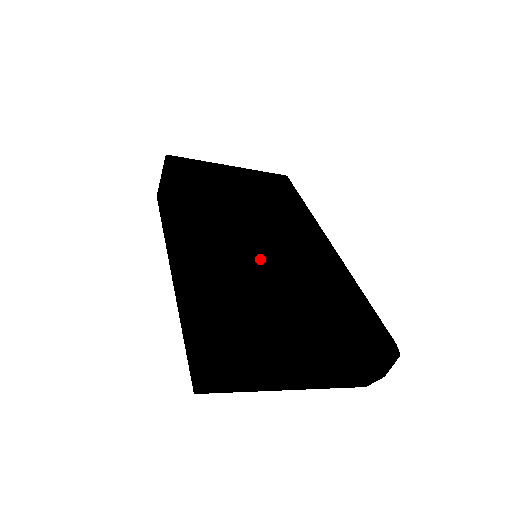
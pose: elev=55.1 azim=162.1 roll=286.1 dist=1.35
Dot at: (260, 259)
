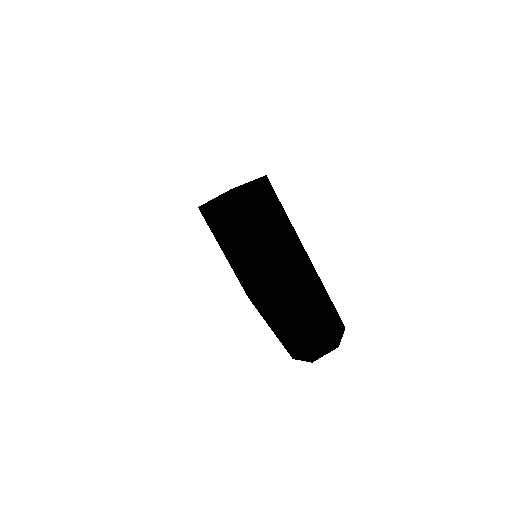
Dot at: occluded
